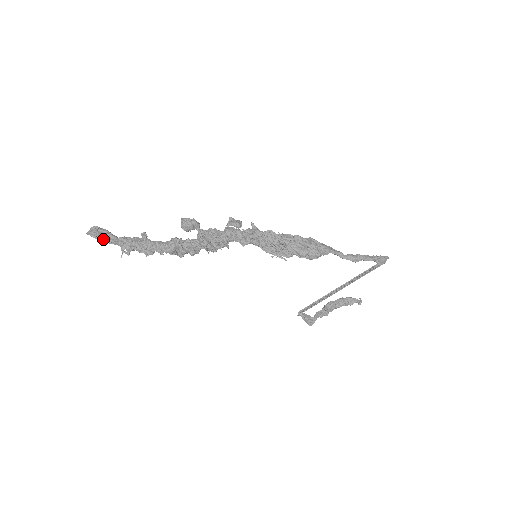
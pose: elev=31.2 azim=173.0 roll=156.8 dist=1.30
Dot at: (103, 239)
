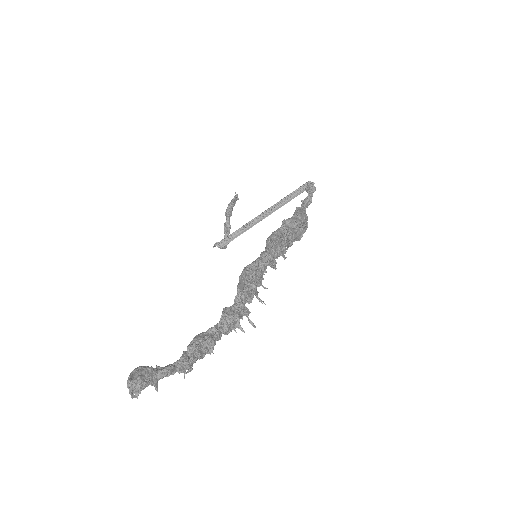
Dot at: occluded
